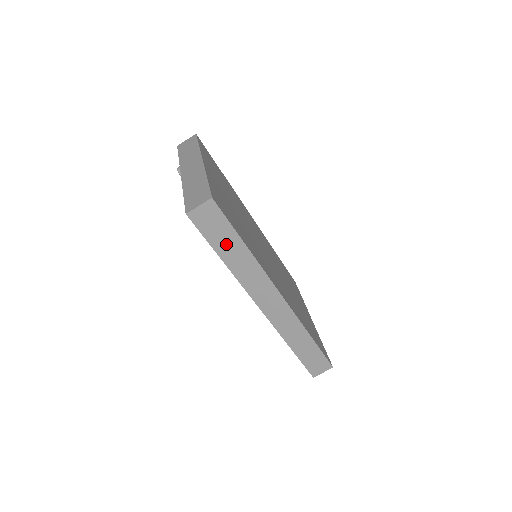
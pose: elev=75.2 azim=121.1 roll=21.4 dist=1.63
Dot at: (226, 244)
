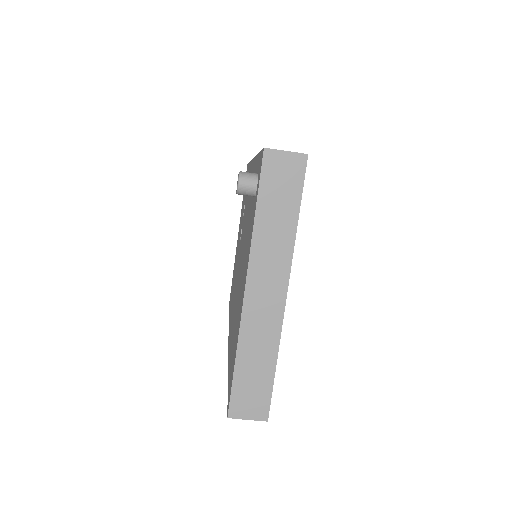
Dot at: occluded
